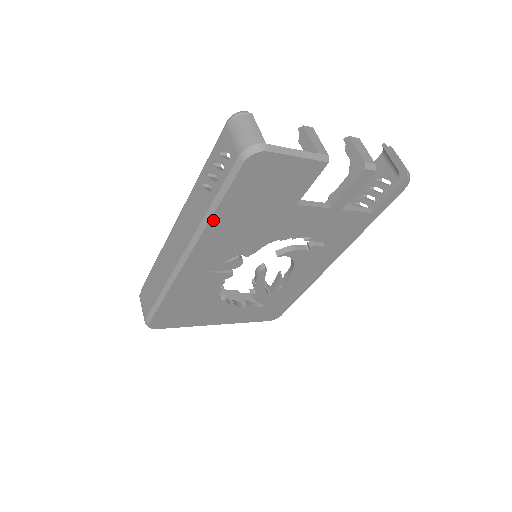
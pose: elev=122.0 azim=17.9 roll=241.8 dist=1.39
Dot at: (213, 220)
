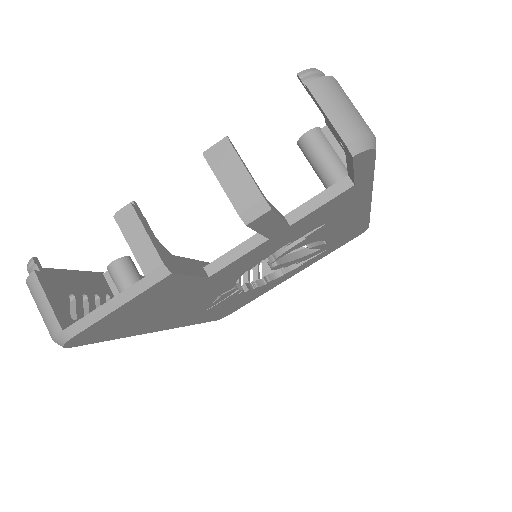
Dot at: (136, 333)
